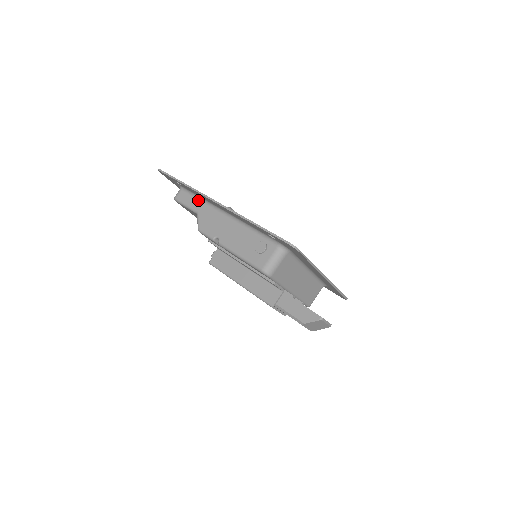
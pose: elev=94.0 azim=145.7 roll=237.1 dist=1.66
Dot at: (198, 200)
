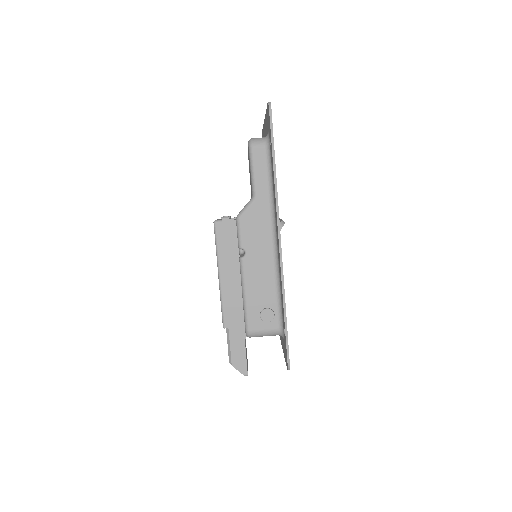
Dot at: (268, 186)
